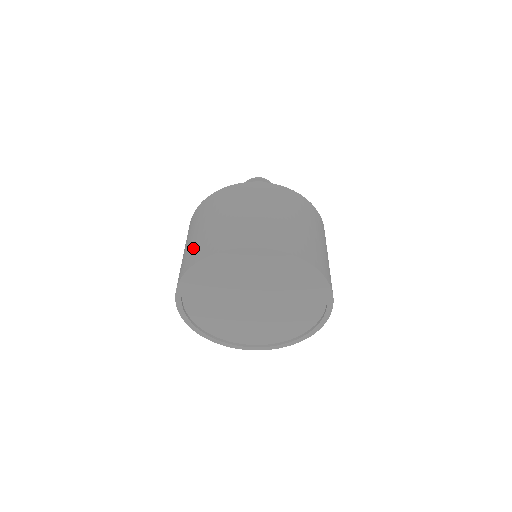
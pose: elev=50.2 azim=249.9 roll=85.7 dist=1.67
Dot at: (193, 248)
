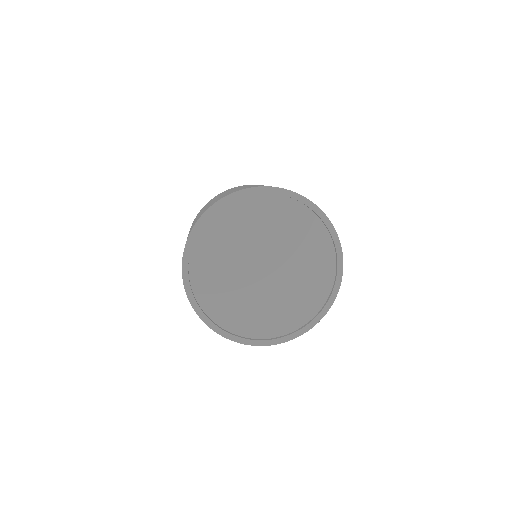
Dot at: occluded
